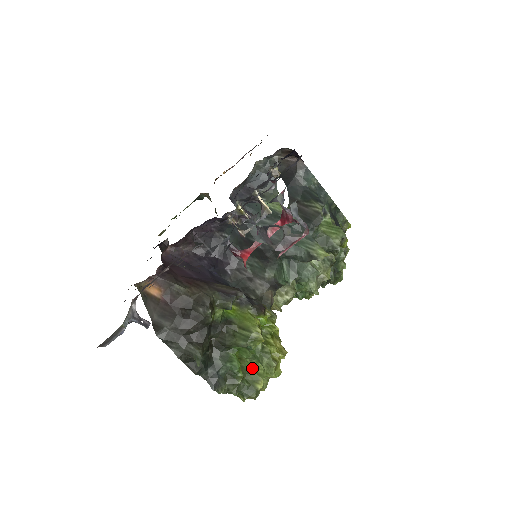
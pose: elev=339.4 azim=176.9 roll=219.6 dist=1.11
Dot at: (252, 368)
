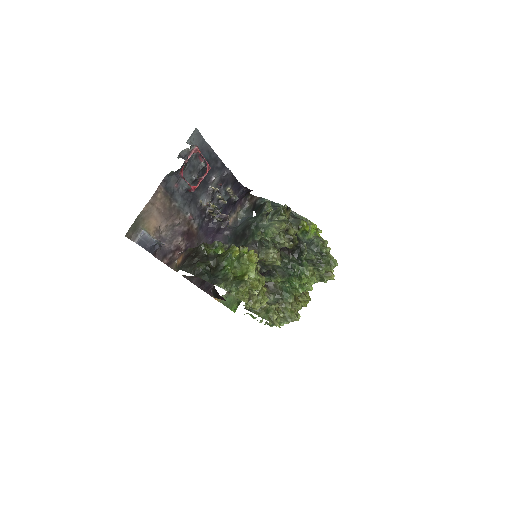
Dot at: (241, 274)
